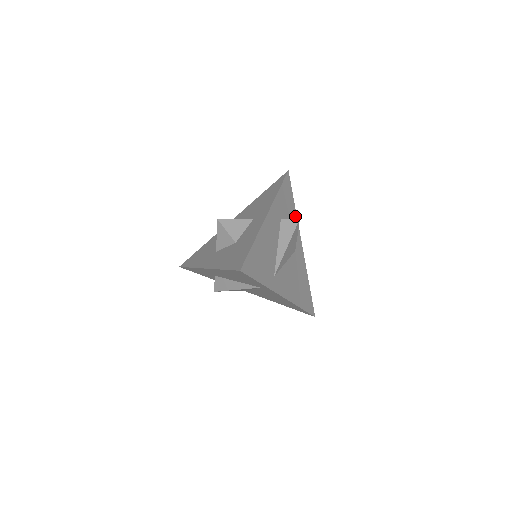
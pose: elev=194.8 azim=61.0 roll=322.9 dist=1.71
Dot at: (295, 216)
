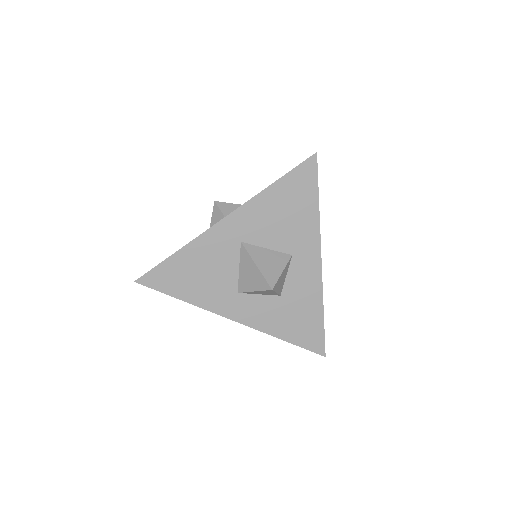
Dot at: occluded
